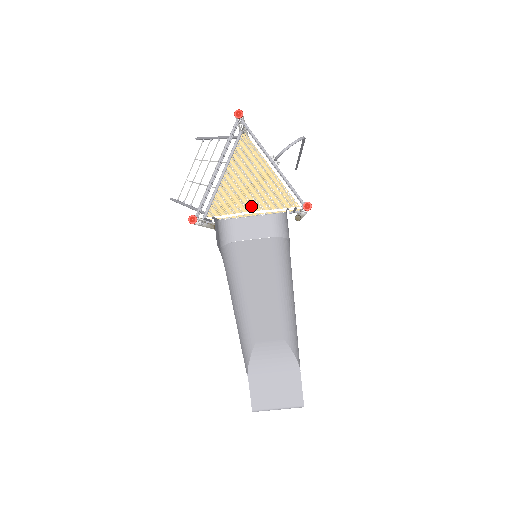
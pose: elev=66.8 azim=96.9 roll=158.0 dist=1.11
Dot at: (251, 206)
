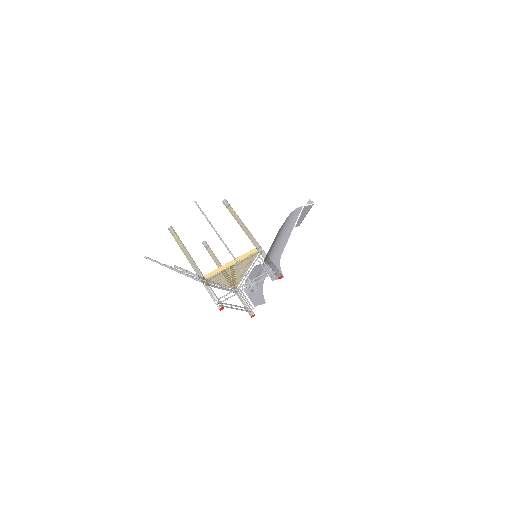
Dot at: (242, 272)
